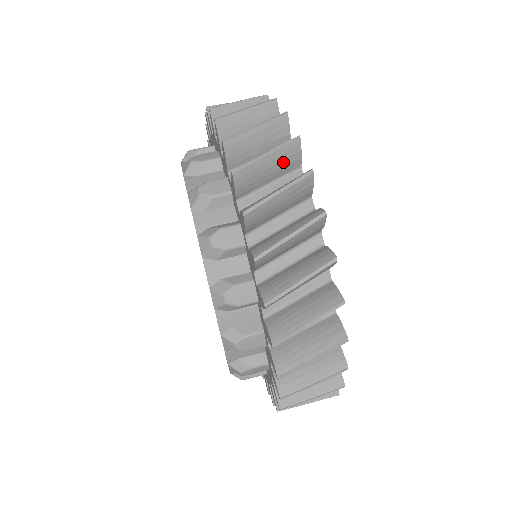
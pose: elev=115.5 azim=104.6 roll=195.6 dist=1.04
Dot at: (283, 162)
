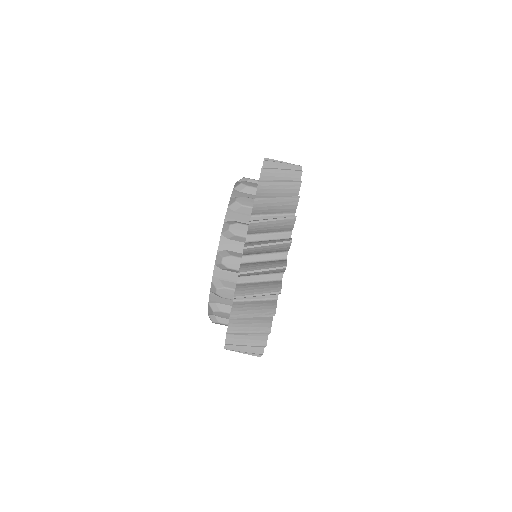
Dot at: (289, 179)
